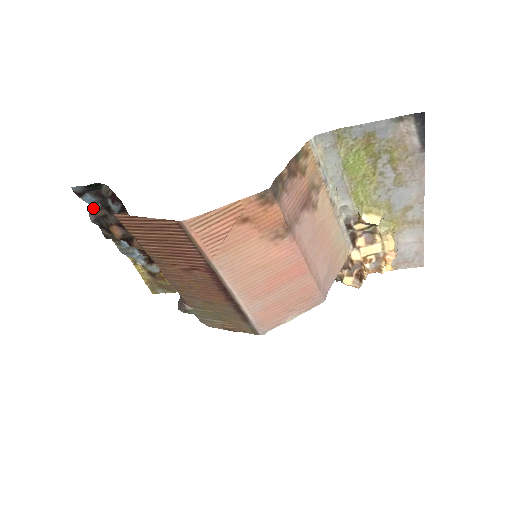
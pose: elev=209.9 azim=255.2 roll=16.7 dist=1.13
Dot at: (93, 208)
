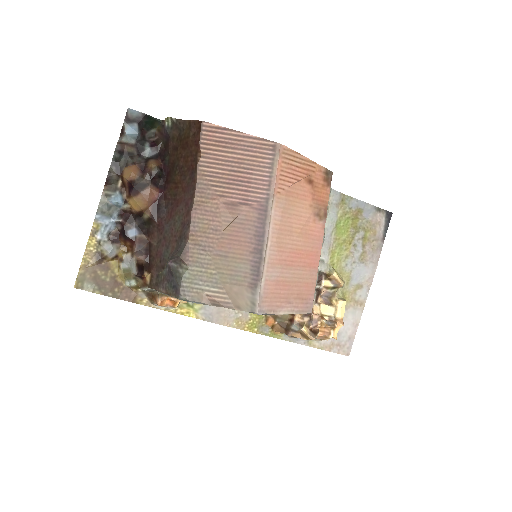
Dot at: (125, 141)
